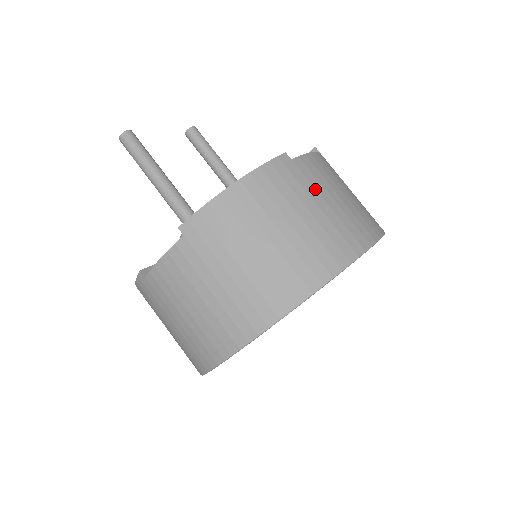
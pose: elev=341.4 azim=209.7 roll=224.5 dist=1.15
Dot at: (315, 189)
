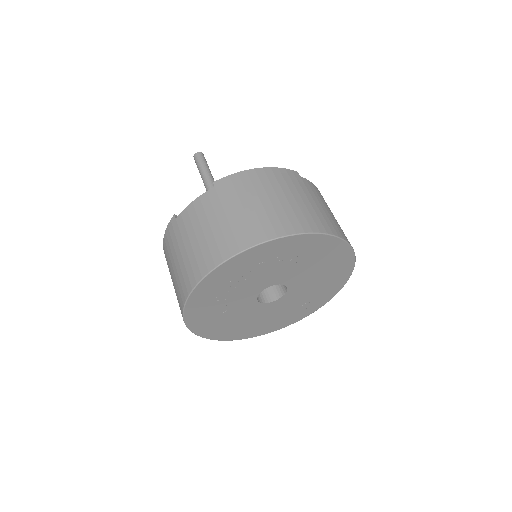
Dot at: (310, 194)
